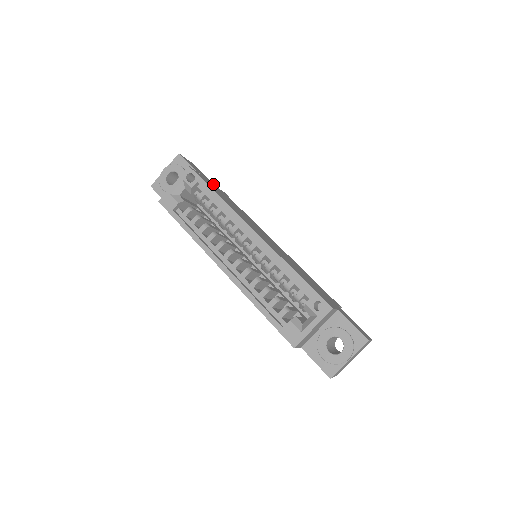
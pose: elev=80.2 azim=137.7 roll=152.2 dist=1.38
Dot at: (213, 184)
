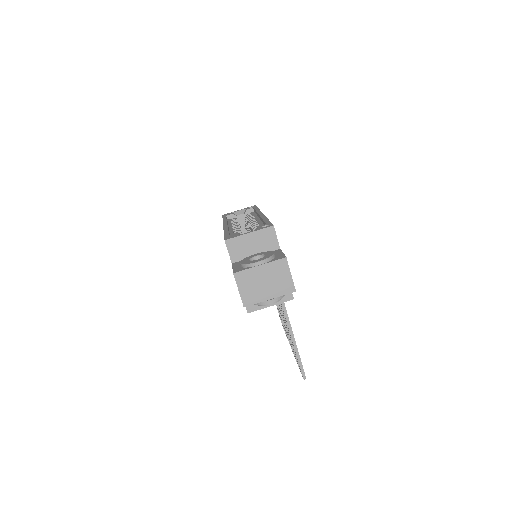
Dot at: occluded
